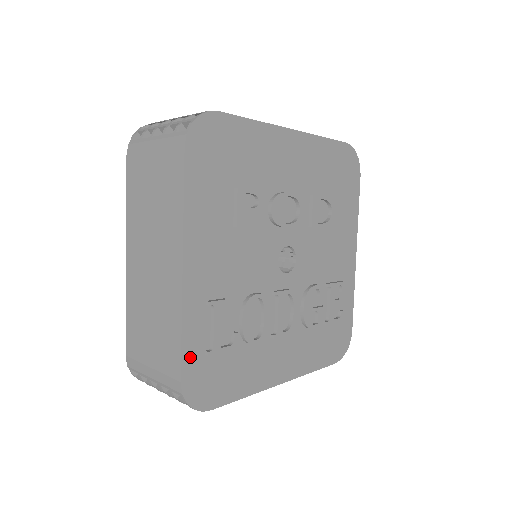
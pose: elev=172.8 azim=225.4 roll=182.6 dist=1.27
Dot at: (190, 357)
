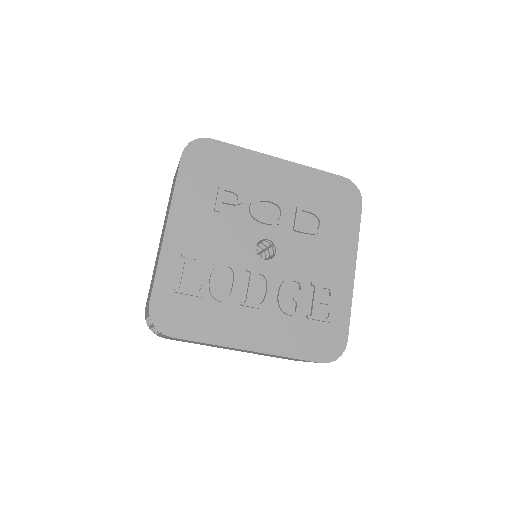
Dot at: (161, 289)
